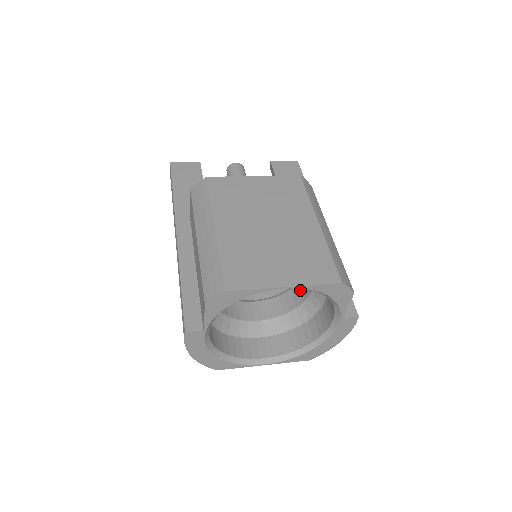
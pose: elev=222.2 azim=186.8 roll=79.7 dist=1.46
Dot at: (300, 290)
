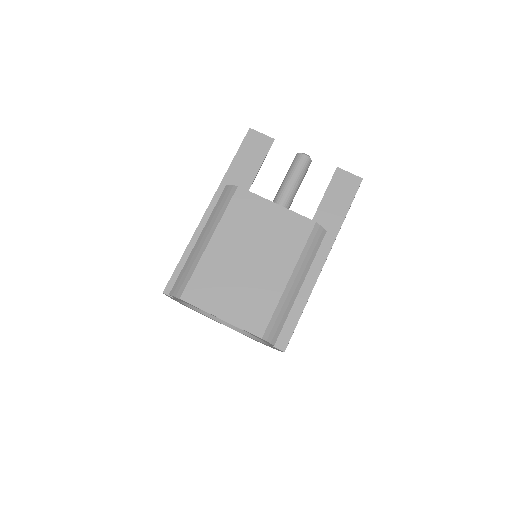
Dot at: occluded
